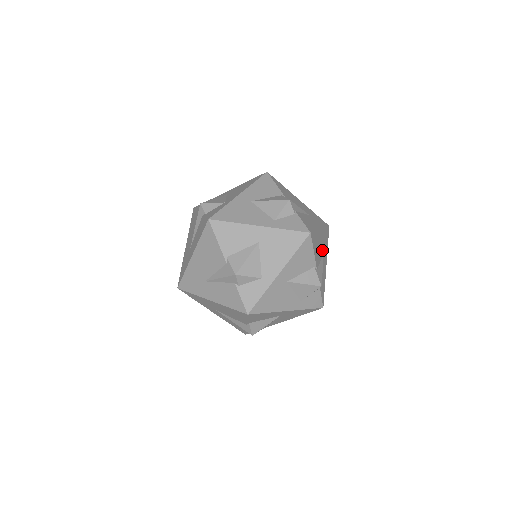
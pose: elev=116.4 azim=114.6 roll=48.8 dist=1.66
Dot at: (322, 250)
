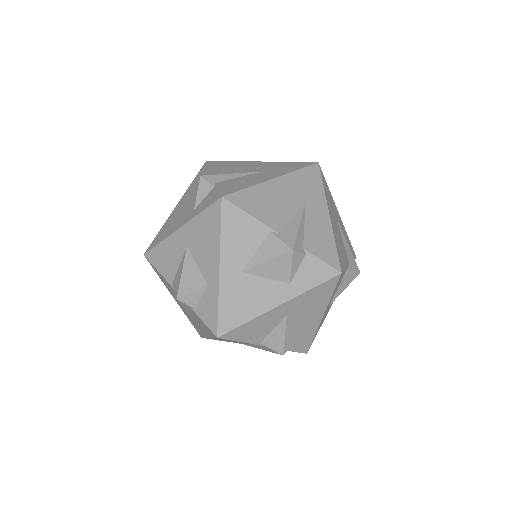
Dot at: (336, 222)
